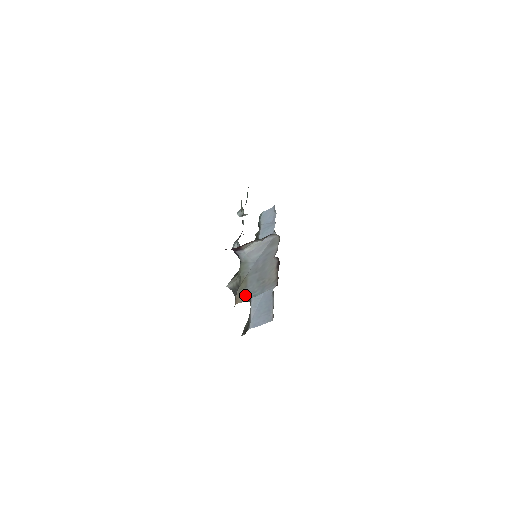
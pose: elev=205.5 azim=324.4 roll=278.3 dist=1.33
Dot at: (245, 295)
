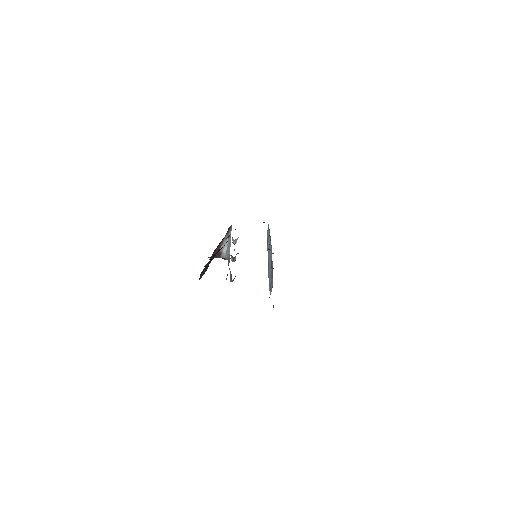
Dot at: occluded
